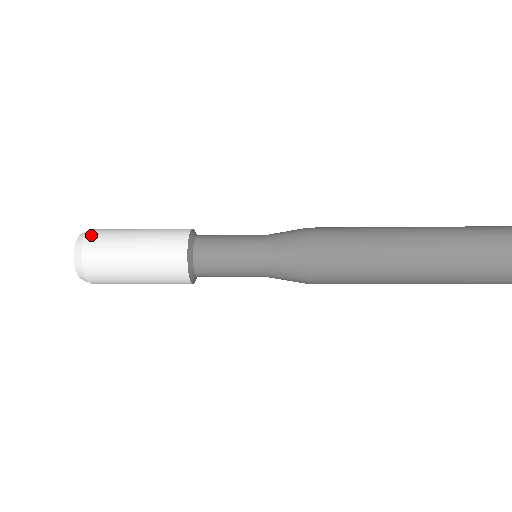
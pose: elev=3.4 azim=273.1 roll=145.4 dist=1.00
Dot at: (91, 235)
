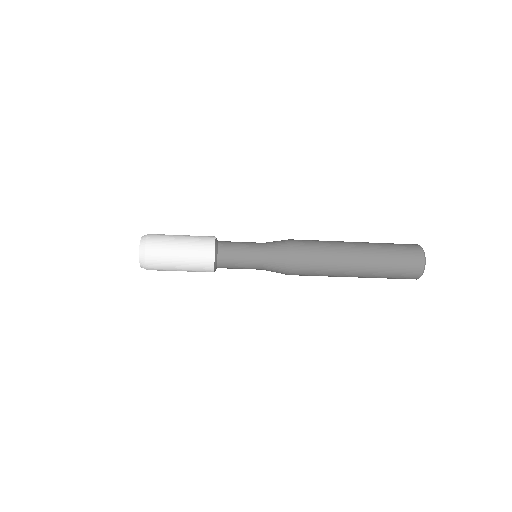
Dot at: (151, 236)
